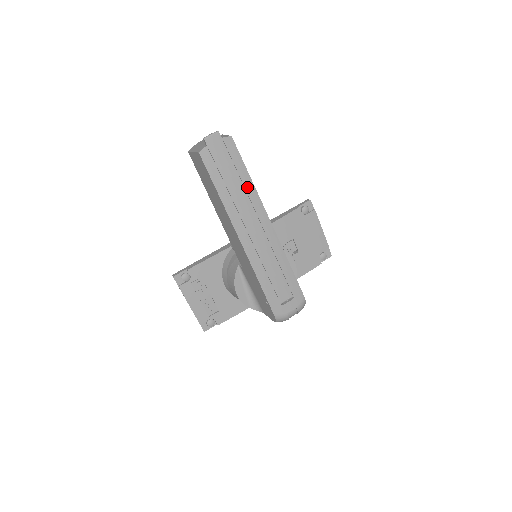
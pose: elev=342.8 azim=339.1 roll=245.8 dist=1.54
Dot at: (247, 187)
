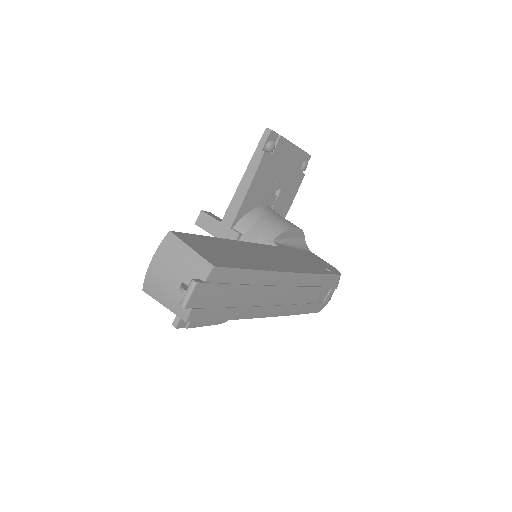
Dot at: (258, 281)
